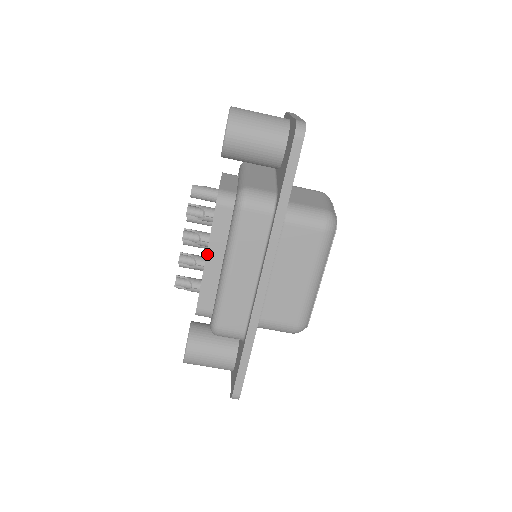
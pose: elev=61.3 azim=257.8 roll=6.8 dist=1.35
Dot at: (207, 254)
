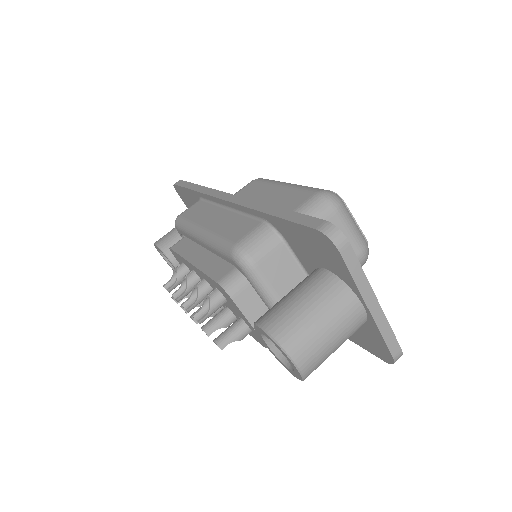
Dot at: (189, 261)
